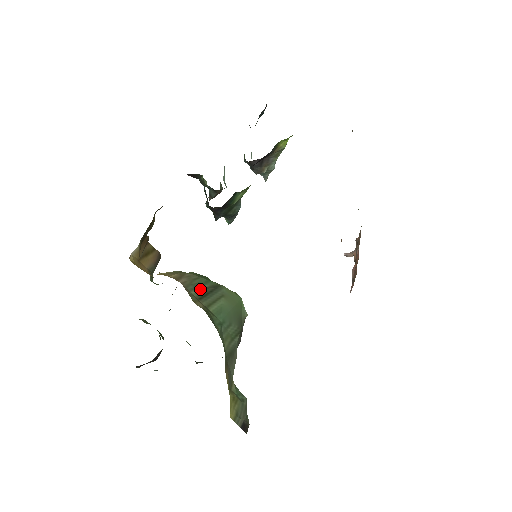
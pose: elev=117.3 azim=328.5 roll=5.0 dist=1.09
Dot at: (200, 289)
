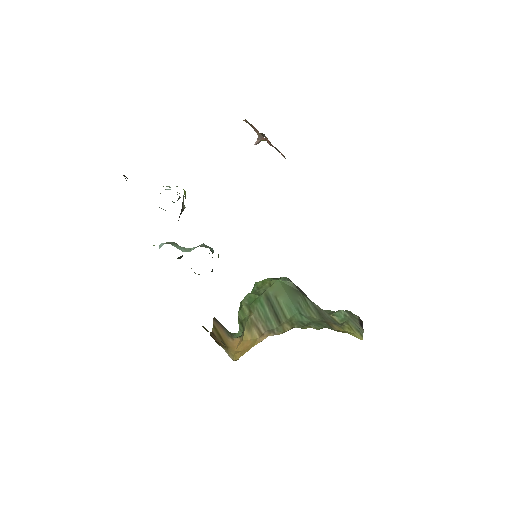
Dot at: (271, 317)
